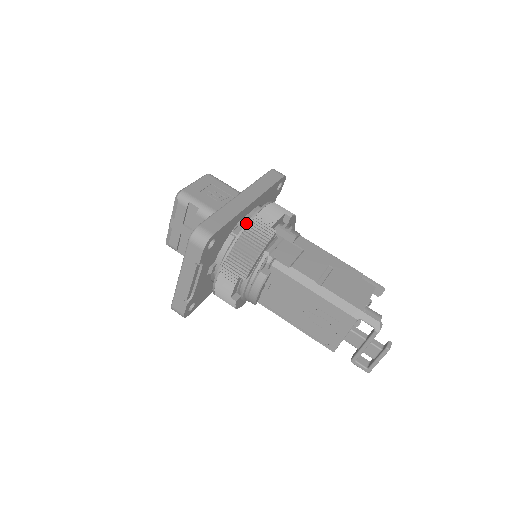
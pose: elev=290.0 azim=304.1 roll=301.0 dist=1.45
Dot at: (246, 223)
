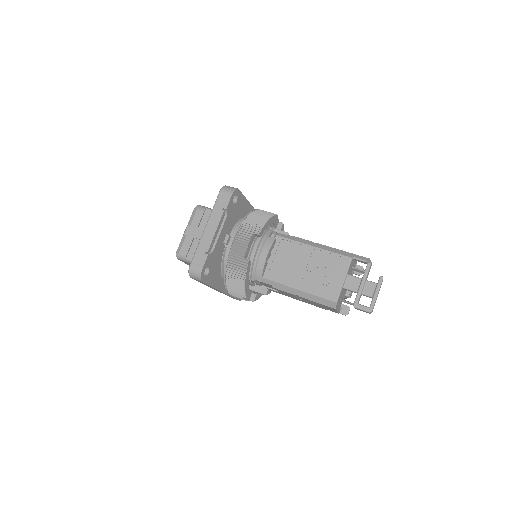
Dot at: (255, 209)
